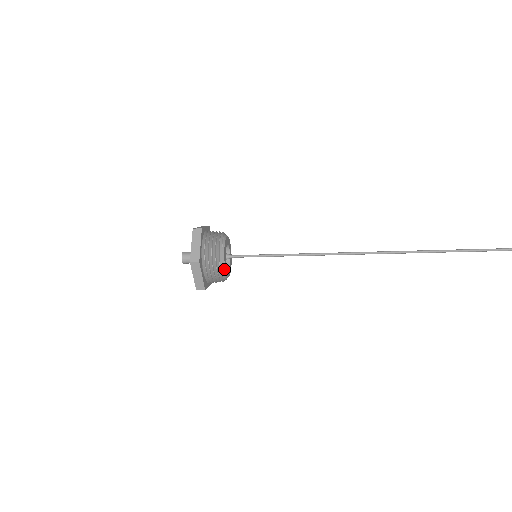
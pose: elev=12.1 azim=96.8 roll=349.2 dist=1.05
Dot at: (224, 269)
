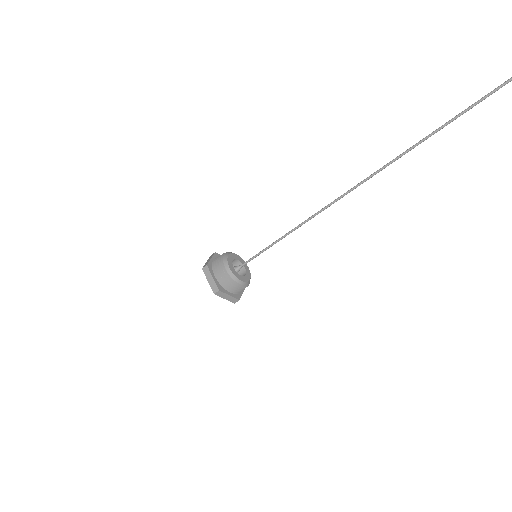
Dot at: (229, 268)
